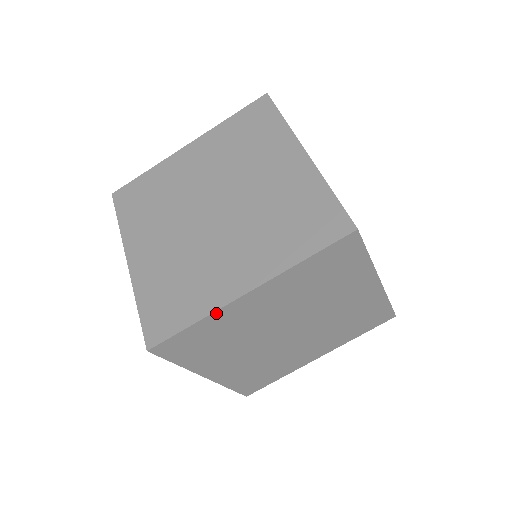
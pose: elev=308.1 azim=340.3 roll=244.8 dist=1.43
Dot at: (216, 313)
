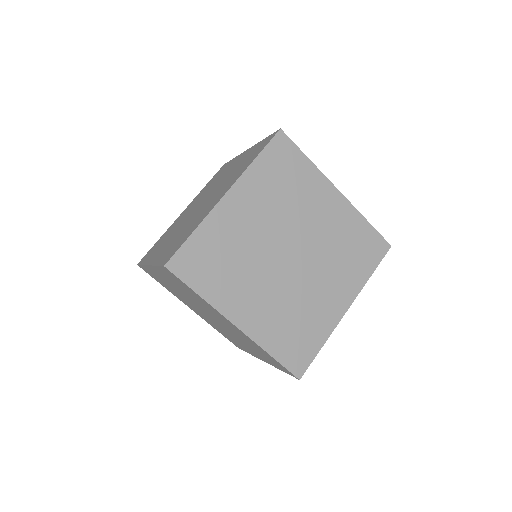
Dot at: (146, 266)
